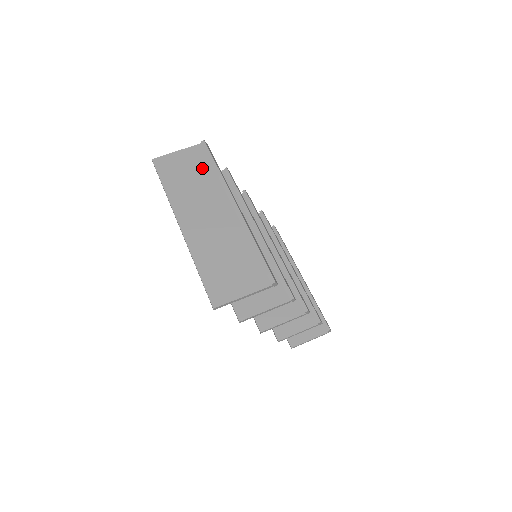
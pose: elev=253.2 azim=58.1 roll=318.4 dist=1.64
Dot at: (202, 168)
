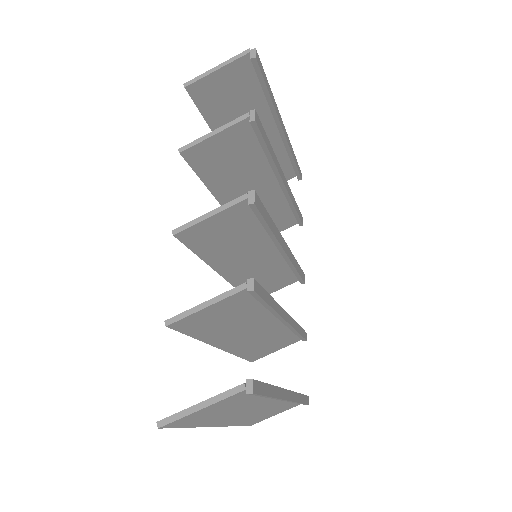
Dot at: (245, 401)
